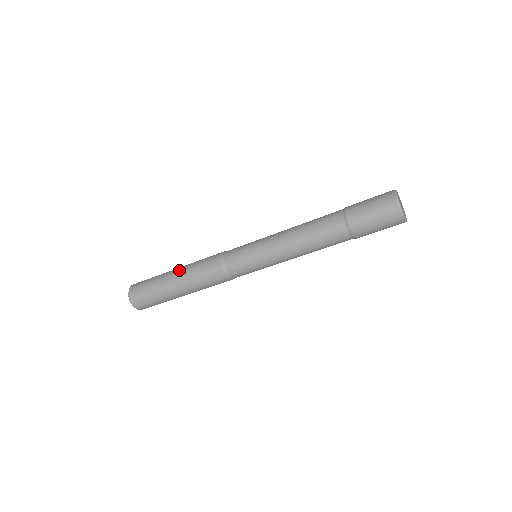
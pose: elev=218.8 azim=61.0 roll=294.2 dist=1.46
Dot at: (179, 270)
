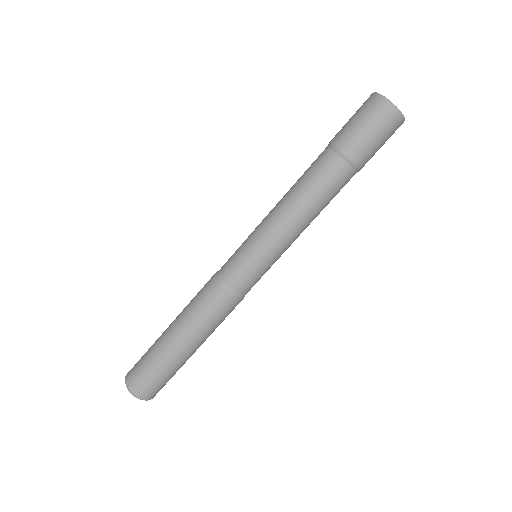
Dot at: (174, 322)
